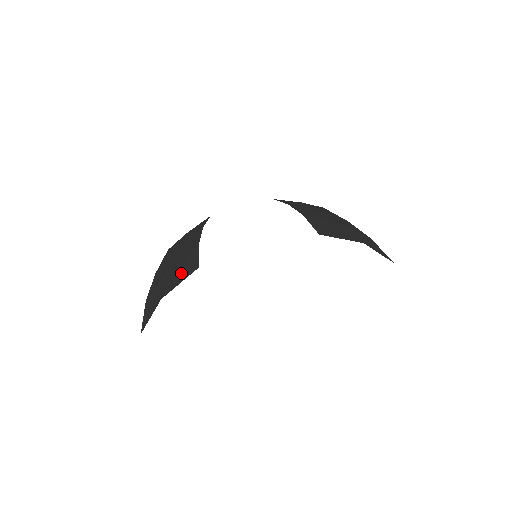
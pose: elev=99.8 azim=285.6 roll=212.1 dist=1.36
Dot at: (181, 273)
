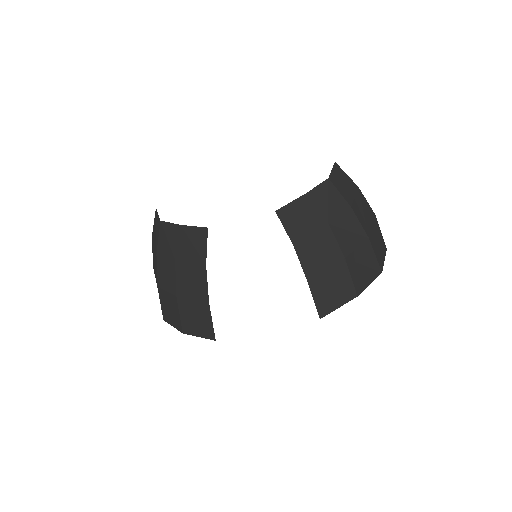
Dot at: (197, 325)
